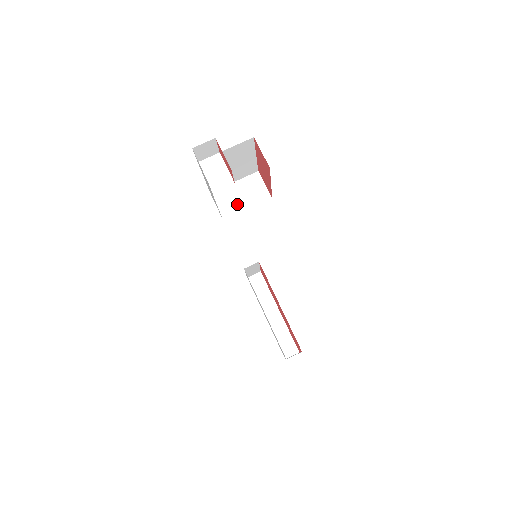
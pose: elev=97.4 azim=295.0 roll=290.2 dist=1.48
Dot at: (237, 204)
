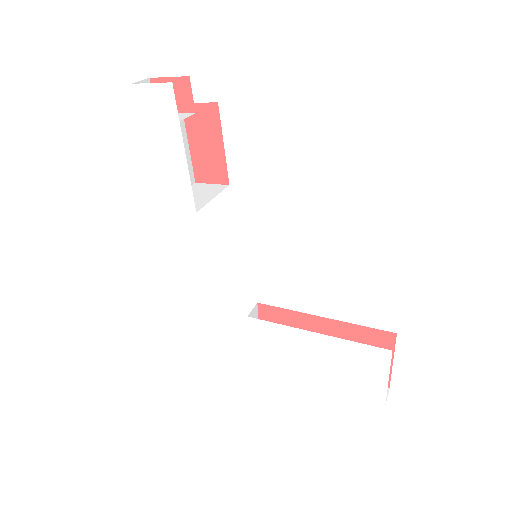
Dot at: (198, 201)
